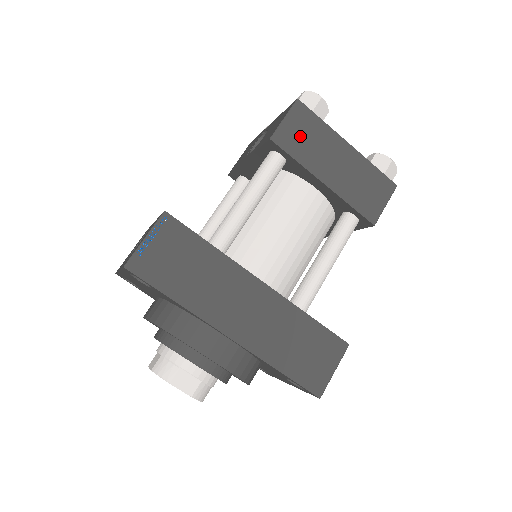
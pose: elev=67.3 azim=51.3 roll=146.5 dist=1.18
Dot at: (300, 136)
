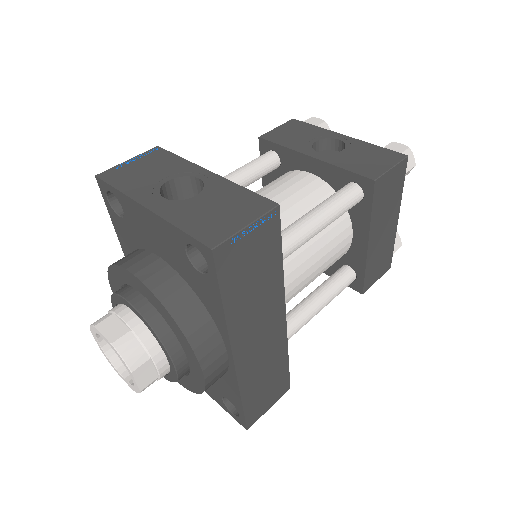
Dot at: (387, 191)
